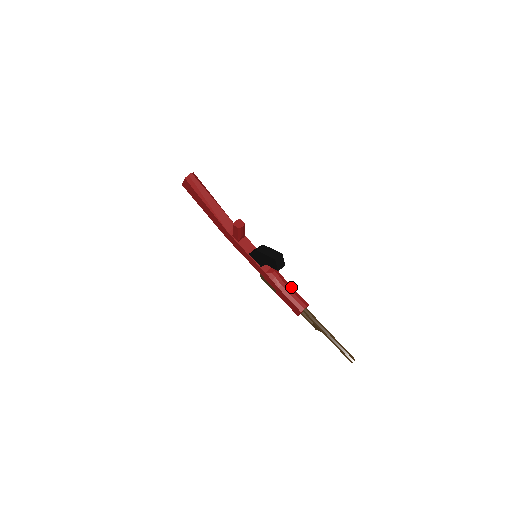
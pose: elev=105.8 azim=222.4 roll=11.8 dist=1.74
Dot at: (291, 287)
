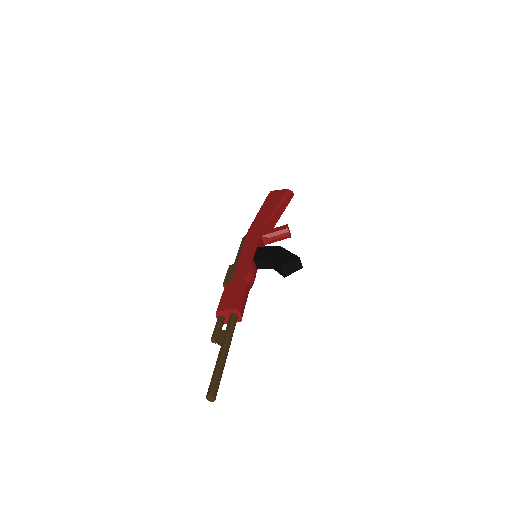
Dot at: occluded
